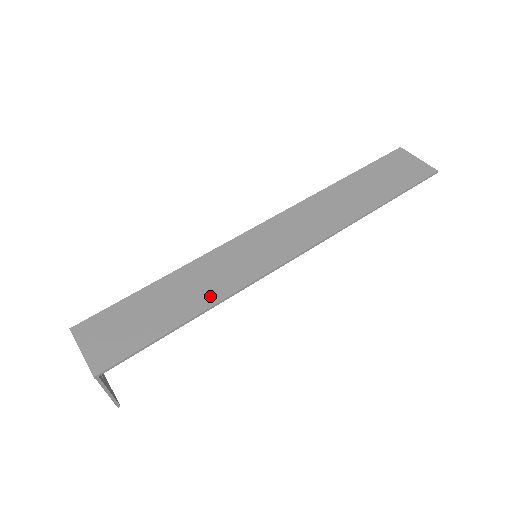
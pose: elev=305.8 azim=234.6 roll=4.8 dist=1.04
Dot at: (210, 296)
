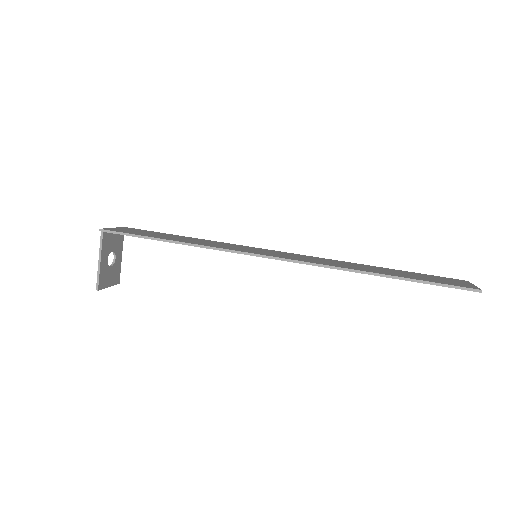
Dot at: (199, 243)
